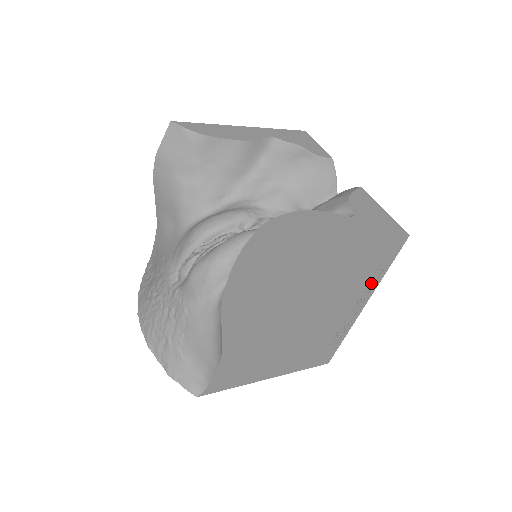
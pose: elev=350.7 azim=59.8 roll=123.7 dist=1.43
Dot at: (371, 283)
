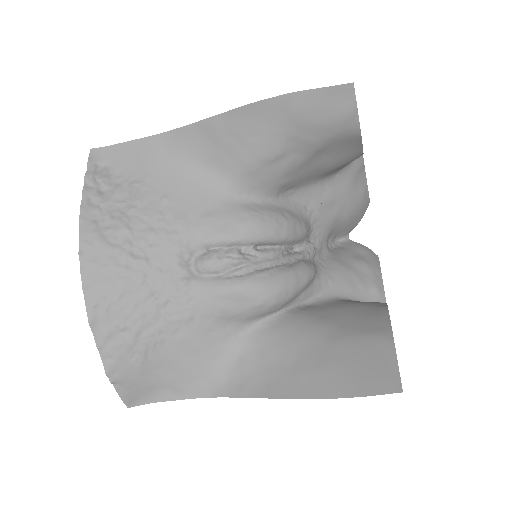
Dot at: occluded
